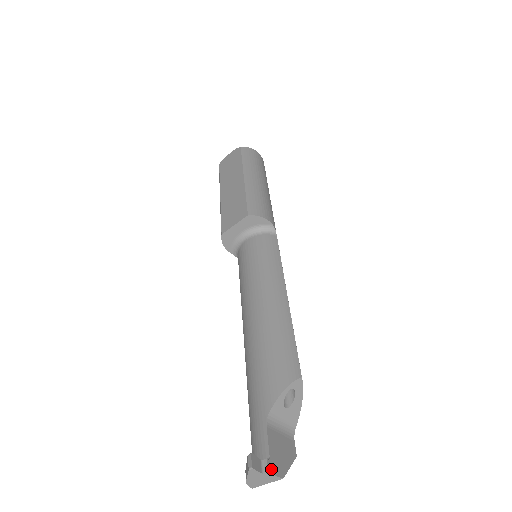
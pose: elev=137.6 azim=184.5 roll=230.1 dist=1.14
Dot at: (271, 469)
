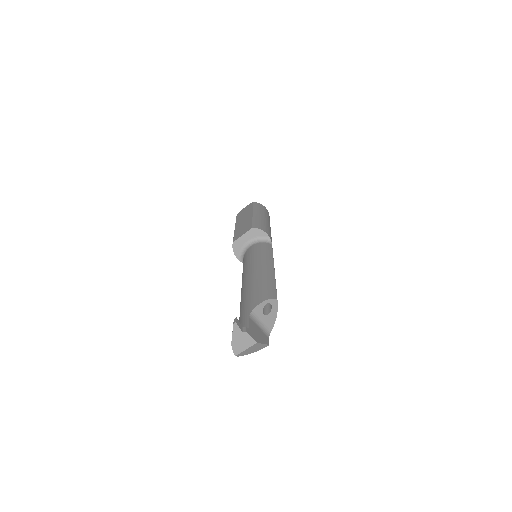
Dot at: (249, 332)
